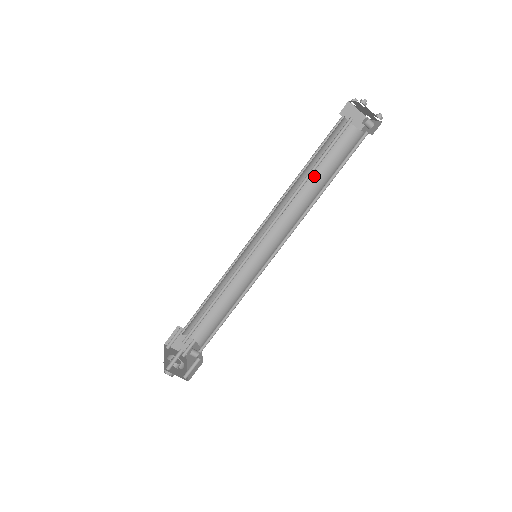
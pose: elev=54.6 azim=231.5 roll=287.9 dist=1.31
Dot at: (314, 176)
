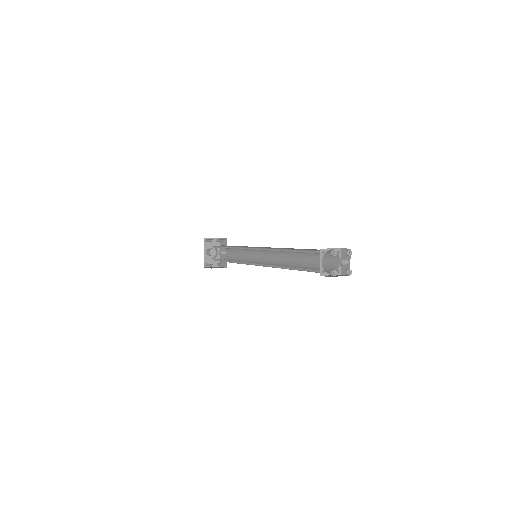
Dot at: (300, 249)
